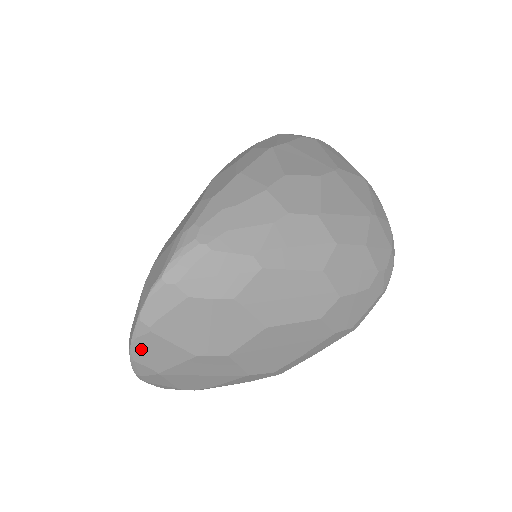
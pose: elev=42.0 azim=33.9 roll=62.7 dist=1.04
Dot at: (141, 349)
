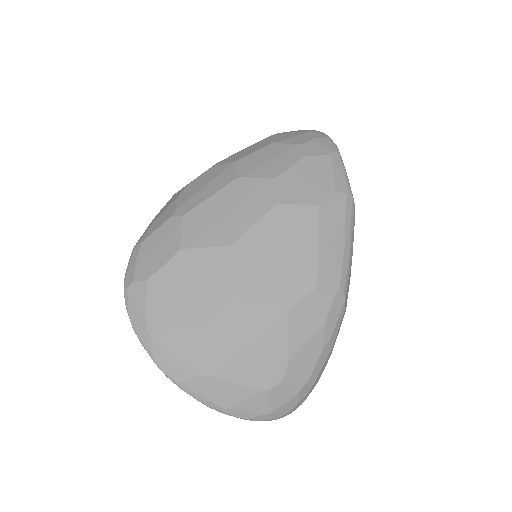
Dot at: (167, 362)
